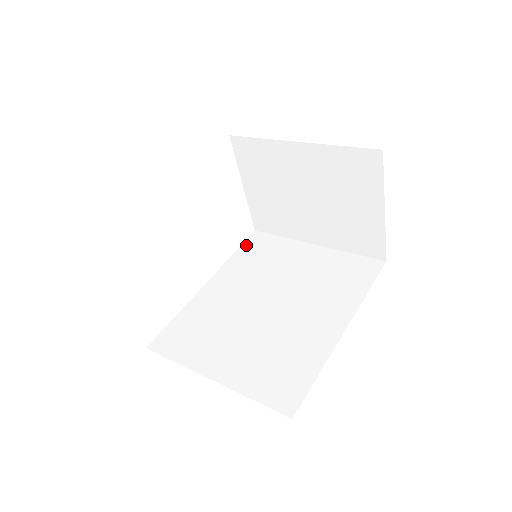
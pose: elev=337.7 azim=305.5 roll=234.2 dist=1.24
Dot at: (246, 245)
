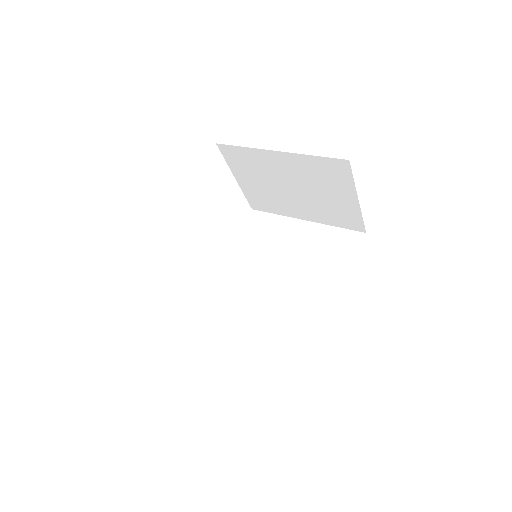
Dot at: (246, 226)
